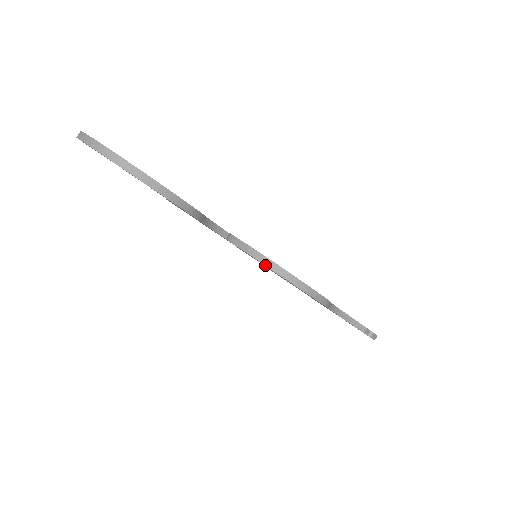
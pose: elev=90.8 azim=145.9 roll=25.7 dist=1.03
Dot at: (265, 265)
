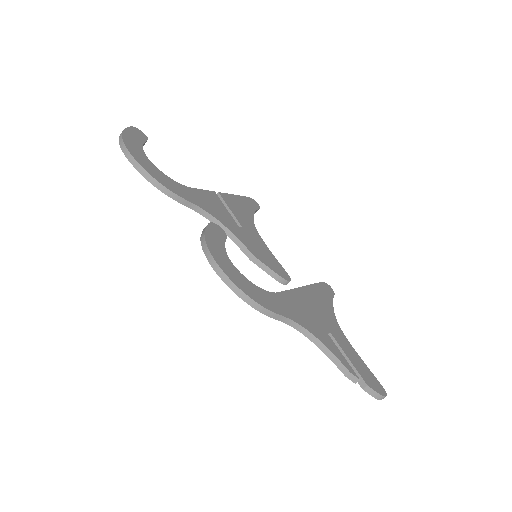
Dot at: (203, 250)
